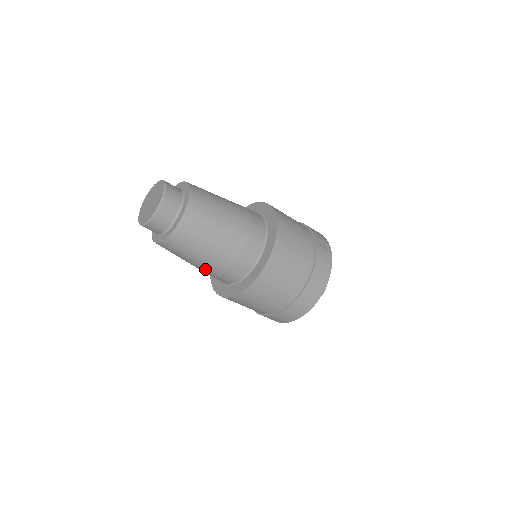
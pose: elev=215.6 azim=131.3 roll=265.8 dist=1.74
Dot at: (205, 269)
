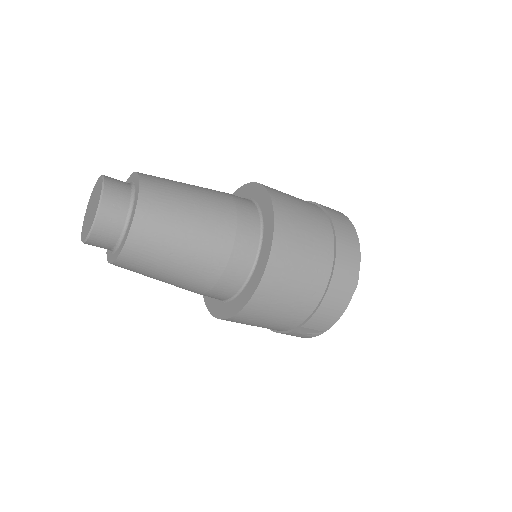
Dot at: (205, 262)
